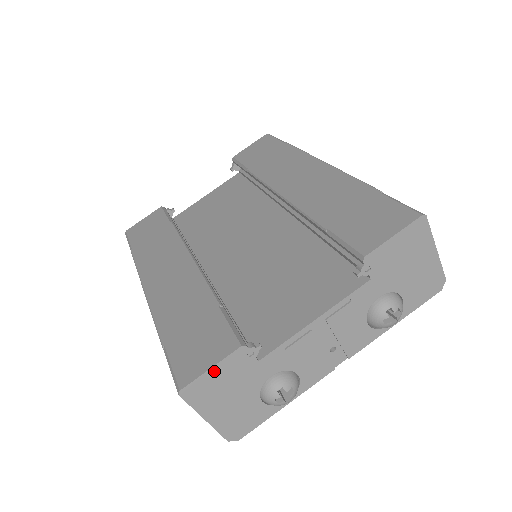
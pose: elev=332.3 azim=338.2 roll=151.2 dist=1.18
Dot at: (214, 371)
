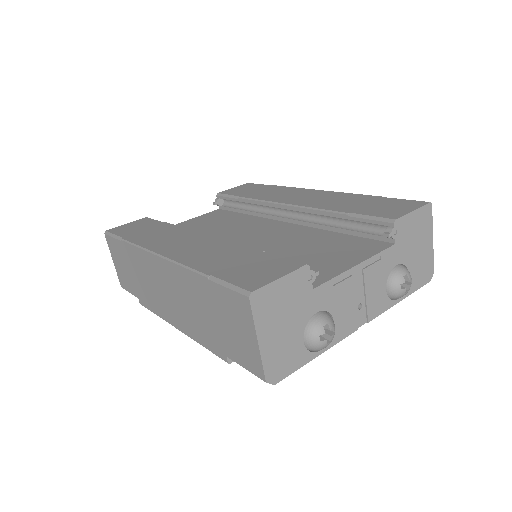
Dot at: (281, 283)
